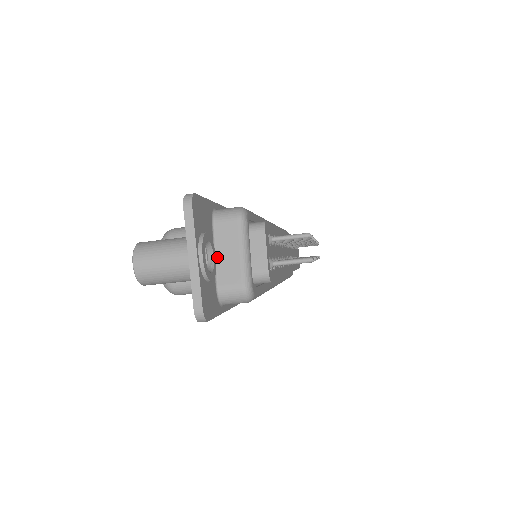
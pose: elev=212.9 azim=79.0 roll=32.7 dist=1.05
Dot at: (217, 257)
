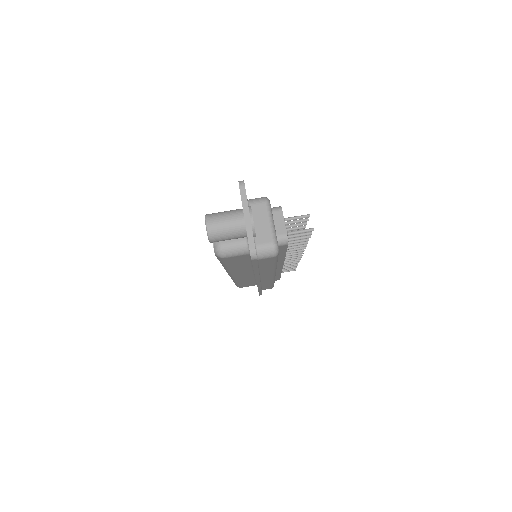
Dot at: occluded
